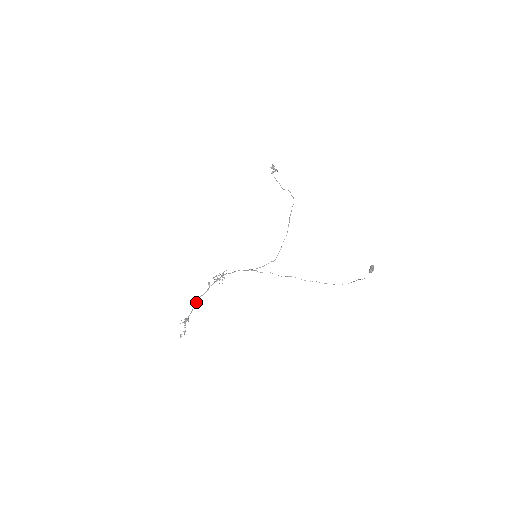
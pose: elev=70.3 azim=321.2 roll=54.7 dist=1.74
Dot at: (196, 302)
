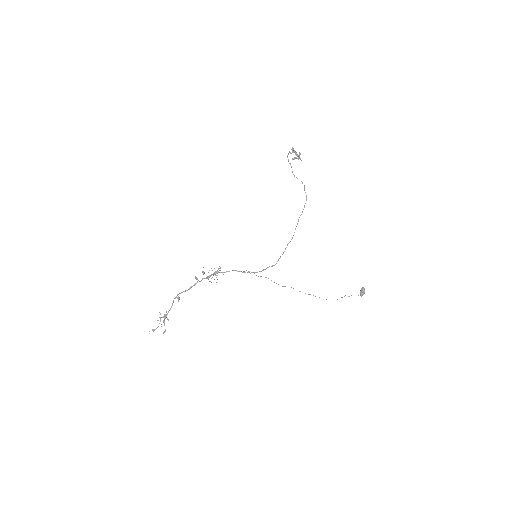
Dot at: (179, 298)
